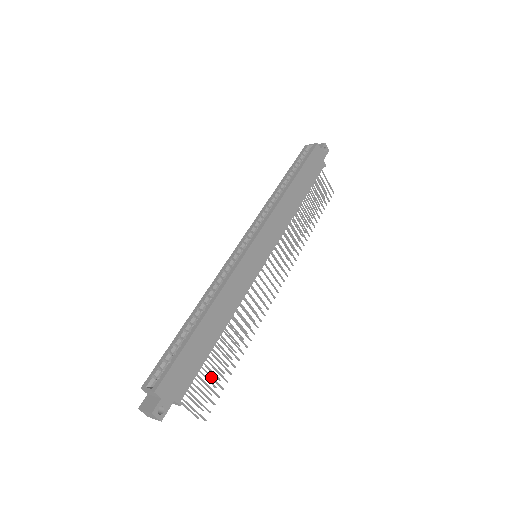
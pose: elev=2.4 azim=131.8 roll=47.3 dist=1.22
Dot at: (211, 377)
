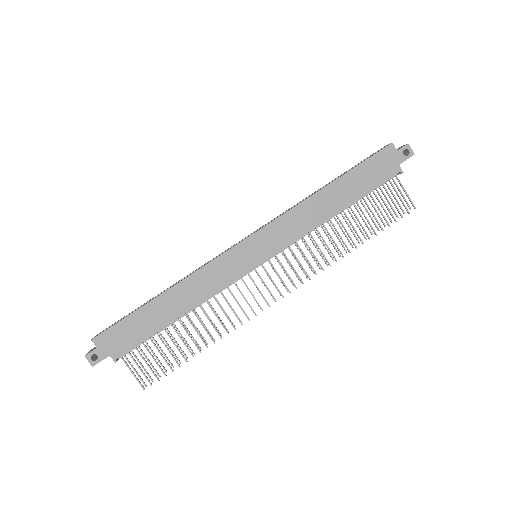
Dot at: (160, 353)
